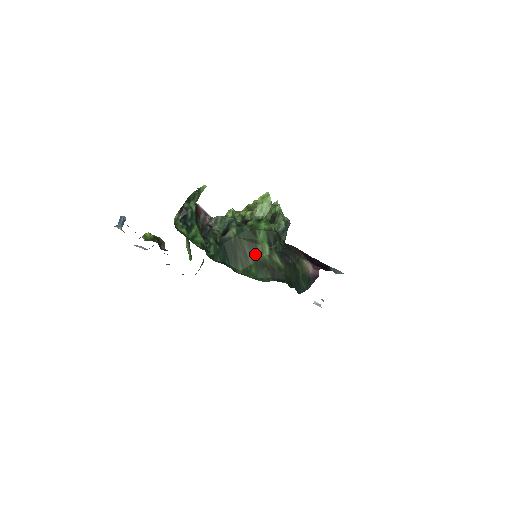
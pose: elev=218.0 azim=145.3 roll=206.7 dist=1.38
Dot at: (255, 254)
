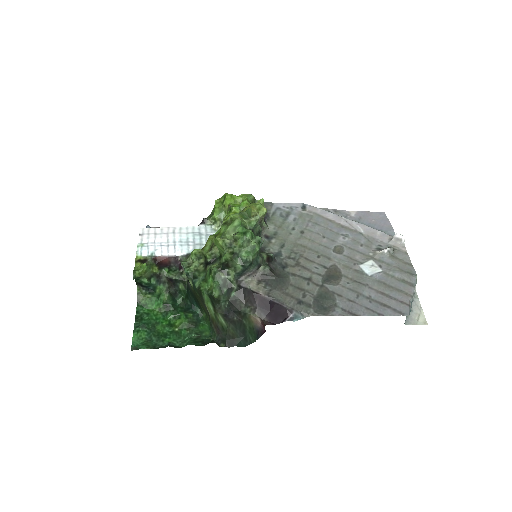
Dot at: (206, 309)
